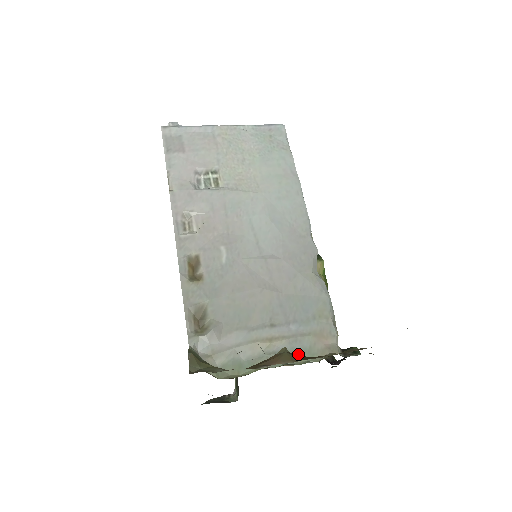
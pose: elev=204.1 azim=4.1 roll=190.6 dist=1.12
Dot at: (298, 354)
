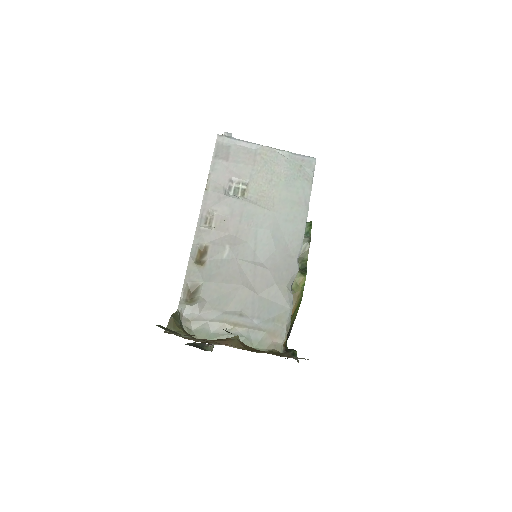
Dot at: (251, 341)
